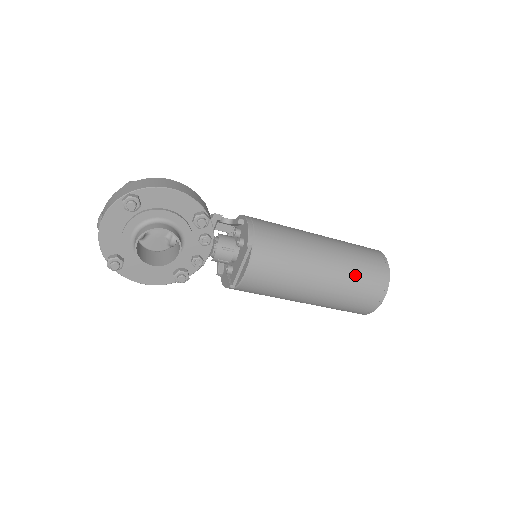
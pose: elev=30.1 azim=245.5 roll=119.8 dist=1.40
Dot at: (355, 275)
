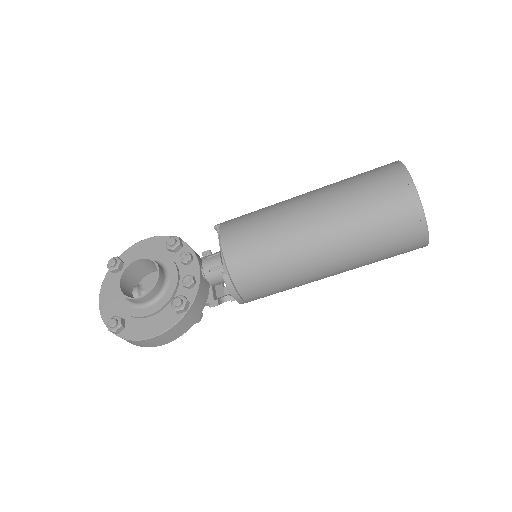
Dot at: (349, 181)
